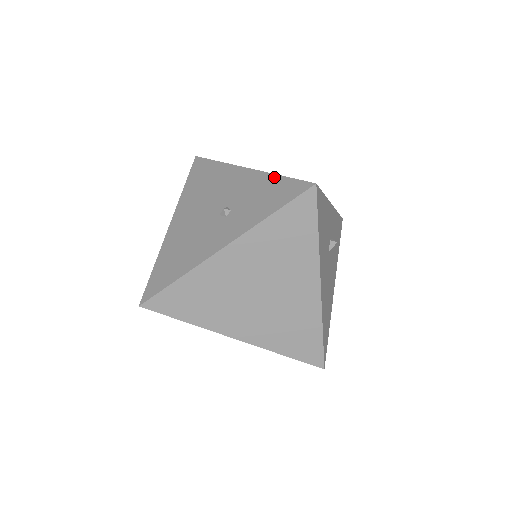
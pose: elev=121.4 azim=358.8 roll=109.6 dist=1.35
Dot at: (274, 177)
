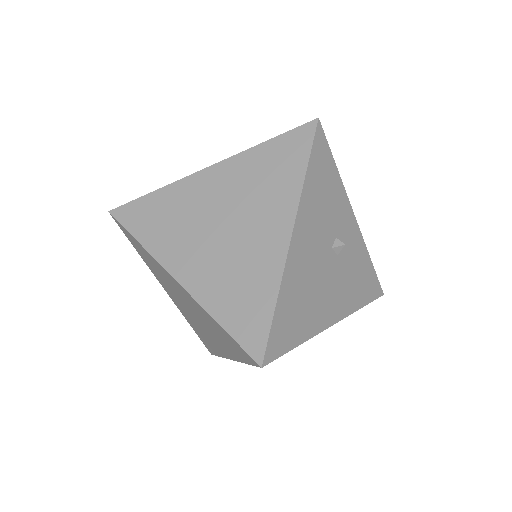
Dot at: occluded
